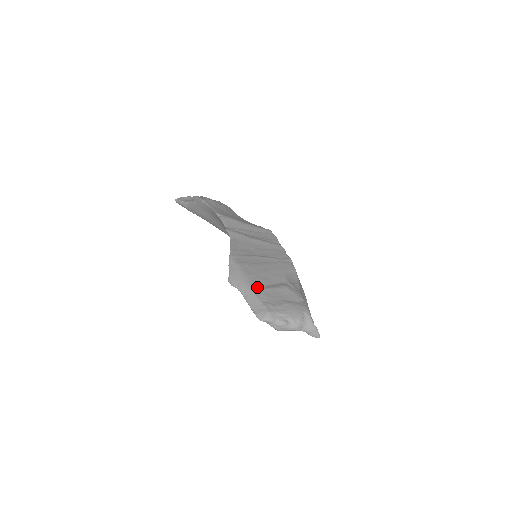
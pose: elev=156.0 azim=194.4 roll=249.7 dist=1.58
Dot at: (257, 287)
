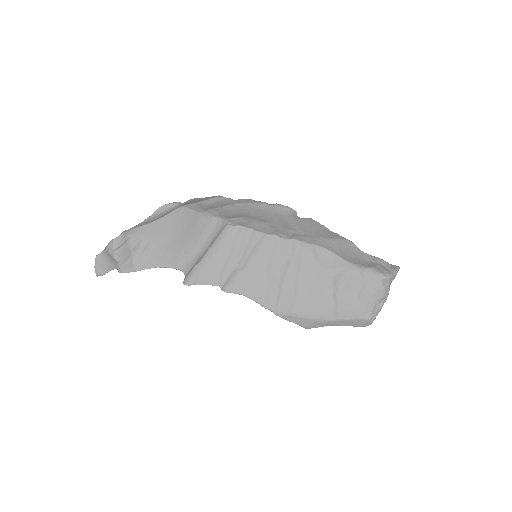
Dot at: (332, 312)
